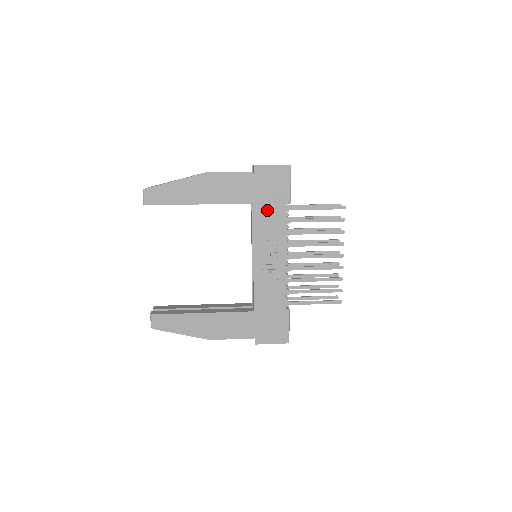
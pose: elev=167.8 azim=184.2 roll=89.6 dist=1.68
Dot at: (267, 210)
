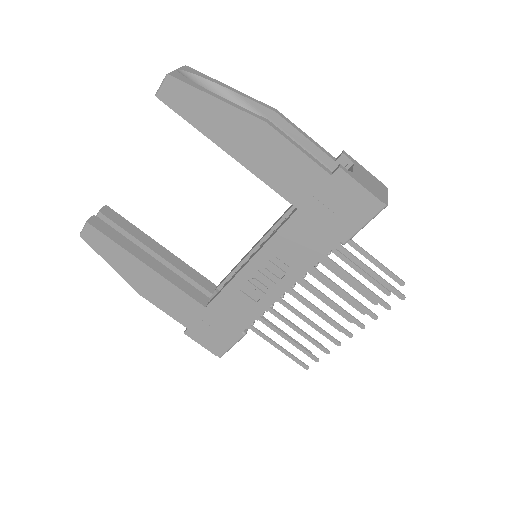
Dot at: (308, 230)
